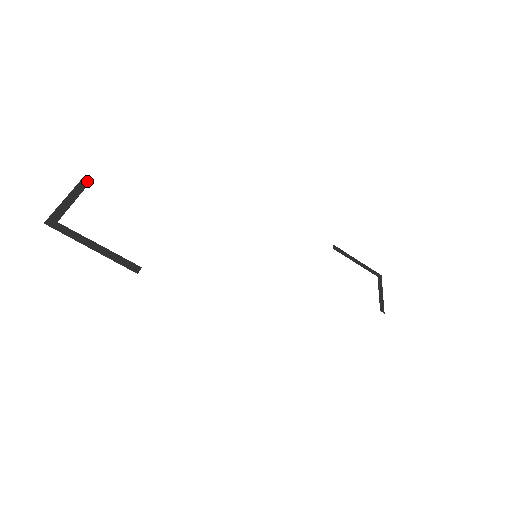
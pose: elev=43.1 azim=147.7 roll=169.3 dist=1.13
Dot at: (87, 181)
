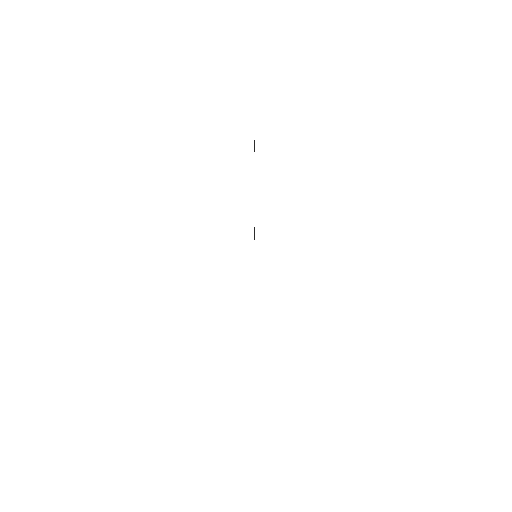
Dot at: occluded
